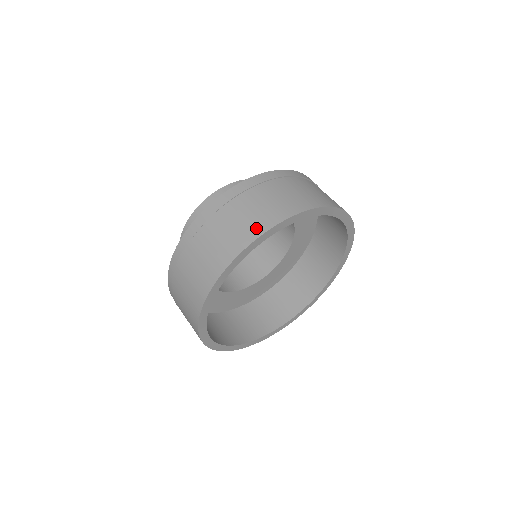
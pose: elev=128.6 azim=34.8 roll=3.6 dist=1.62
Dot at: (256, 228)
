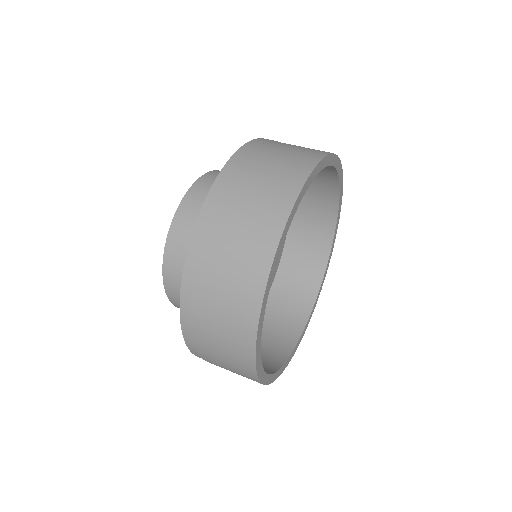
Dot at: occluded
